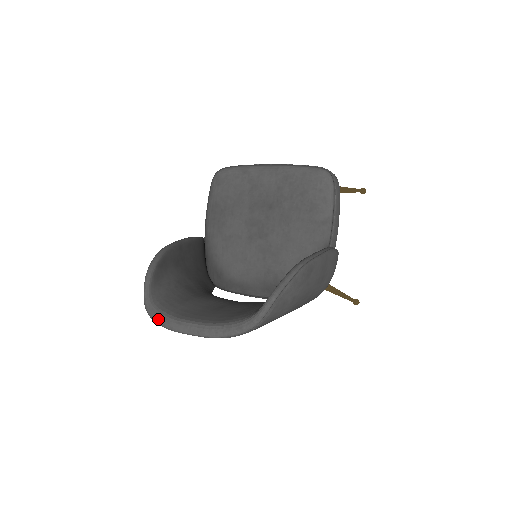
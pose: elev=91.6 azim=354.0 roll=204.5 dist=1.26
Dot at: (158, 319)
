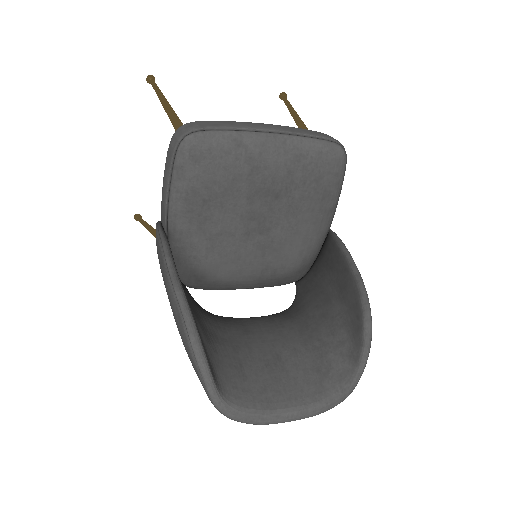
Dot at: (247, 421)
